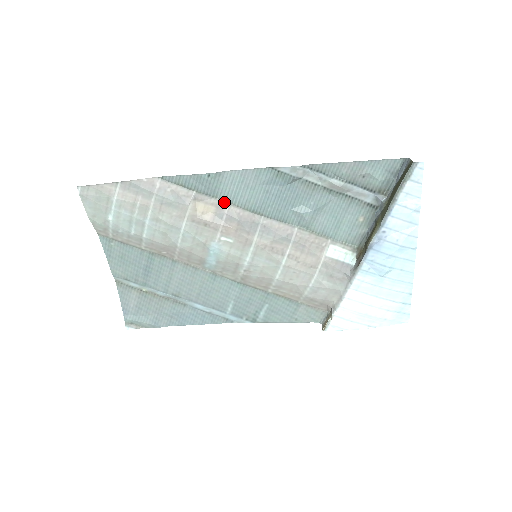
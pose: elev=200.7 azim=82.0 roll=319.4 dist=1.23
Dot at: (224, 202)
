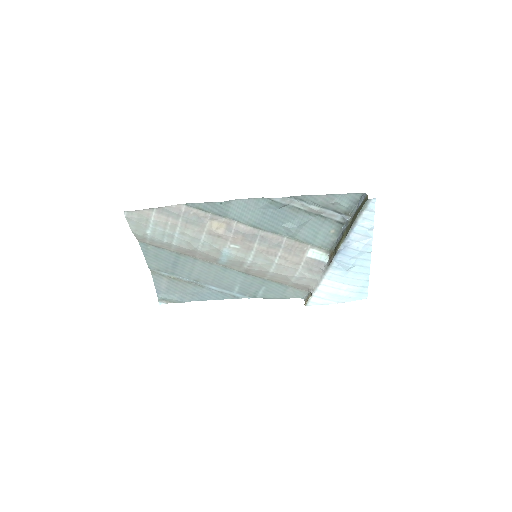
Dot at: (232, 220)
